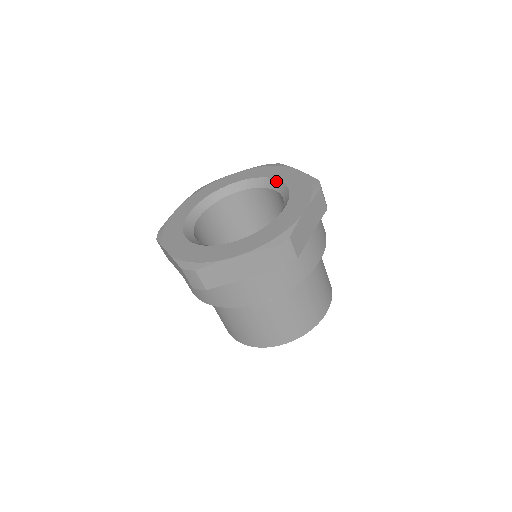
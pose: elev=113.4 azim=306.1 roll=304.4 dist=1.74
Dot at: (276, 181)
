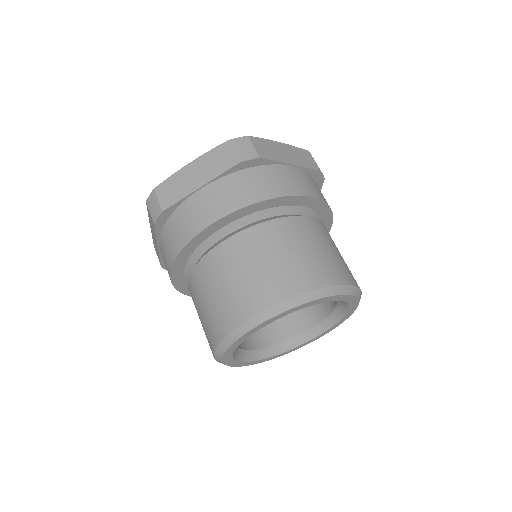
Dot at: occluded
